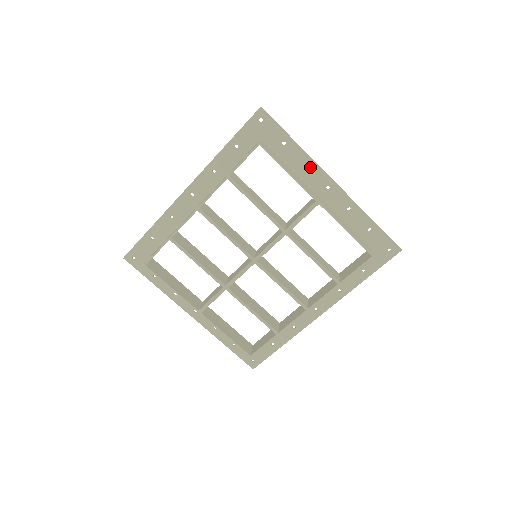
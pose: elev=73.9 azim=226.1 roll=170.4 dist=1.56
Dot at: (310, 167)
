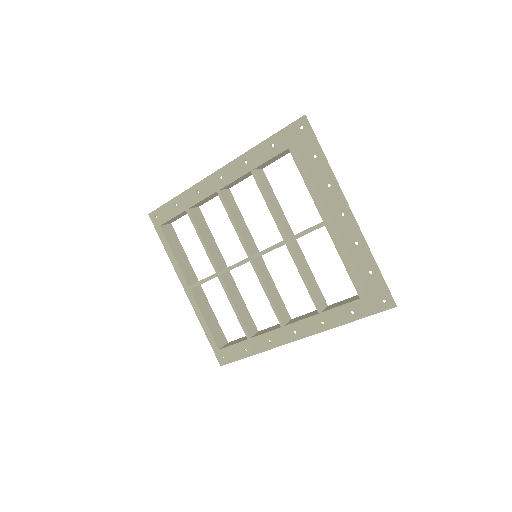
Dot at: (332, 188)
